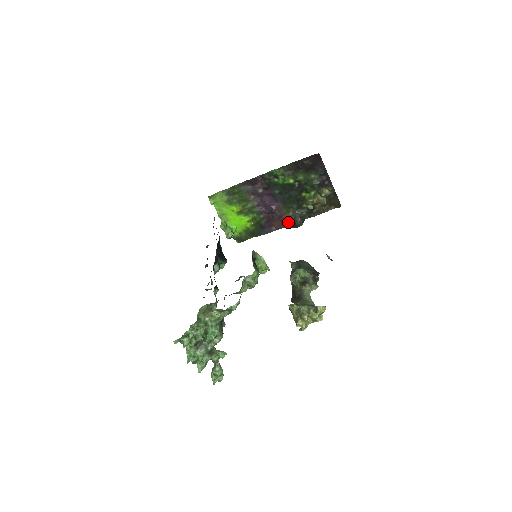
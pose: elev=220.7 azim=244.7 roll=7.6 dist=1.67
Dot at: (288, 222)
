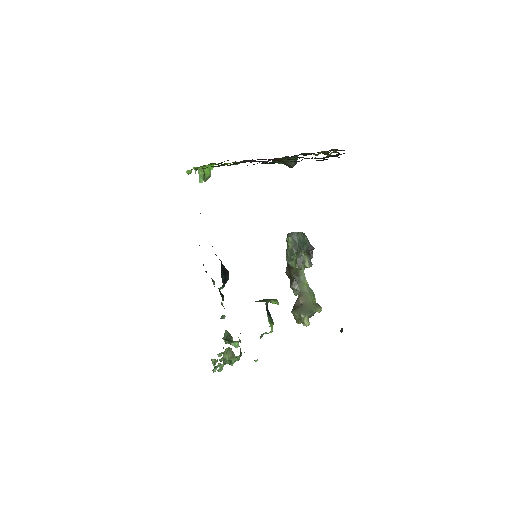
Dot at: occluded
